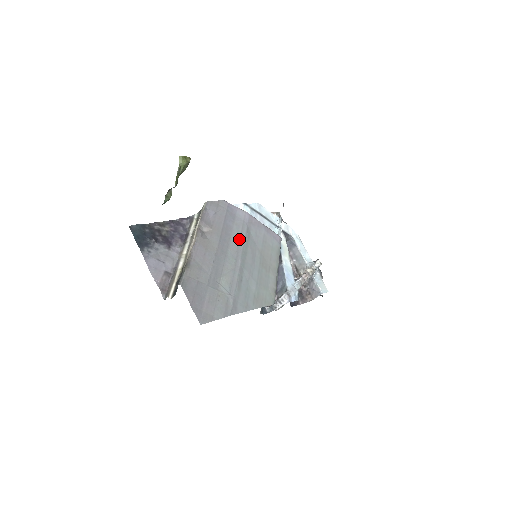
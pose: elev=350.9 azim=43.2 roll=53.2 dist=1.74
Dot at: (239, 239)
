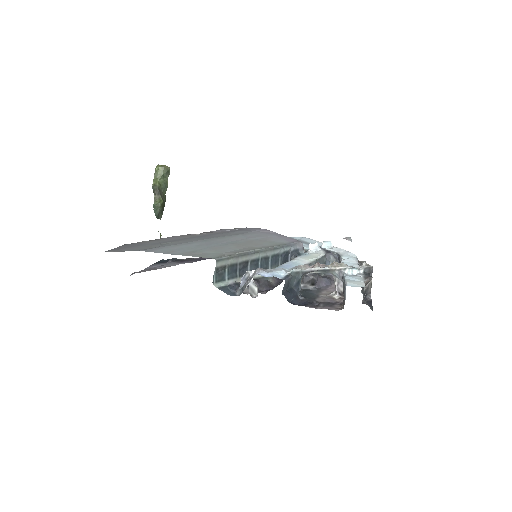
Dot at: (227, 234)
